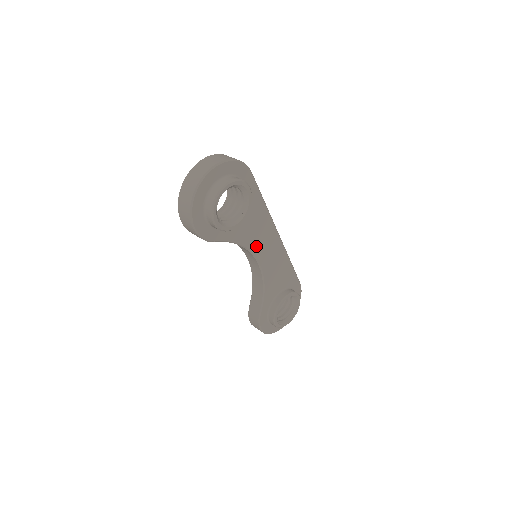
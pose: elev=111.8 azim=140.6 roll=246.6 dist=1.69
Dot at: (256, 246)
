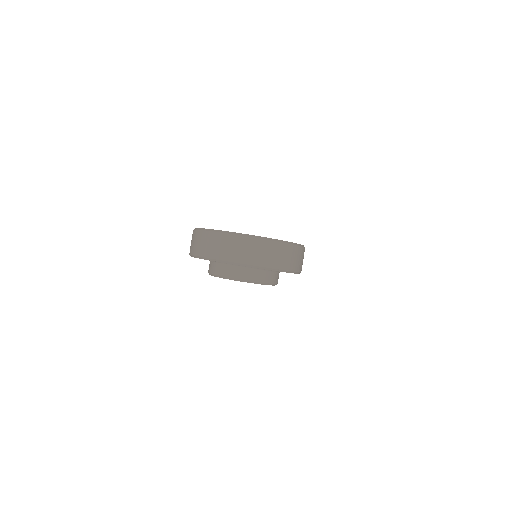
Dot at: occluded
